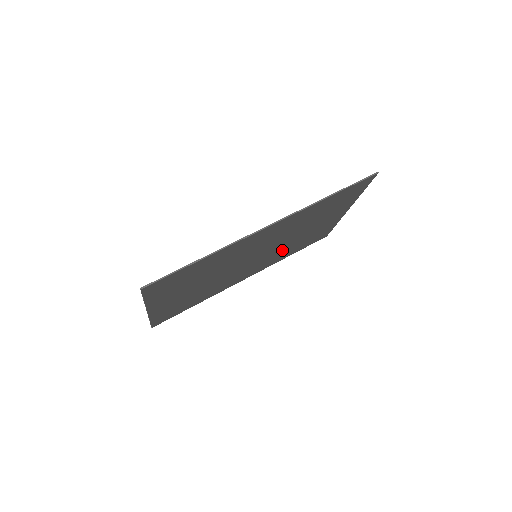
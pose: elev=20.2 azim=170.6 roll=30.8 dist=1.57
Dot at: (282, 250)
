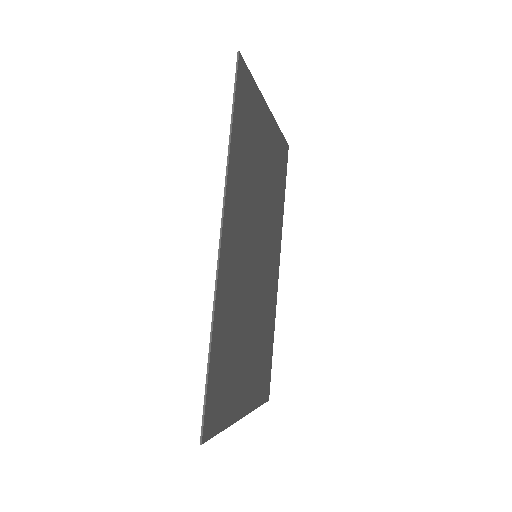
Dot at: (270, 215)
